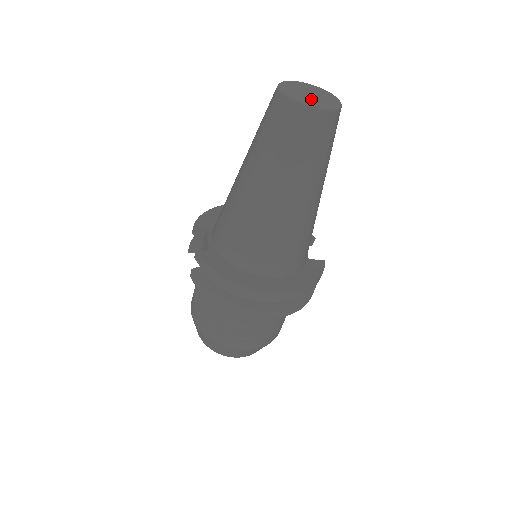
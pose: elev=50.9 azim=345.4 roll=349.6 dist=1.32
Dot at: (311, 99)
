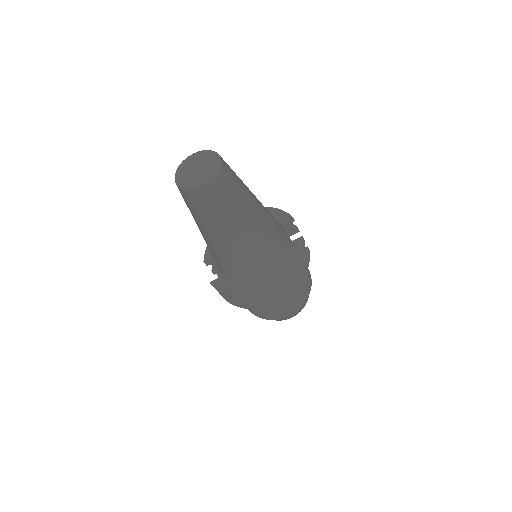
Dot at: (197, 178)
